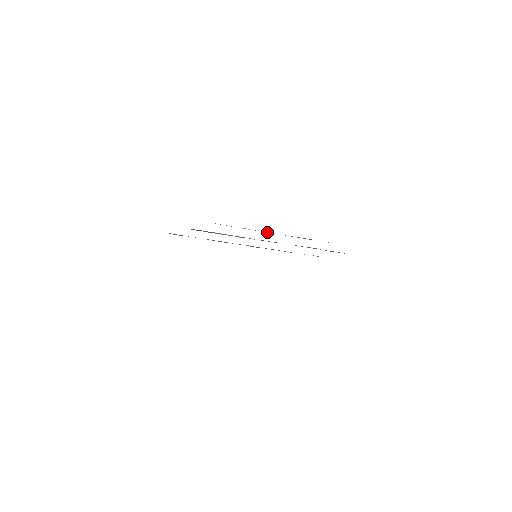
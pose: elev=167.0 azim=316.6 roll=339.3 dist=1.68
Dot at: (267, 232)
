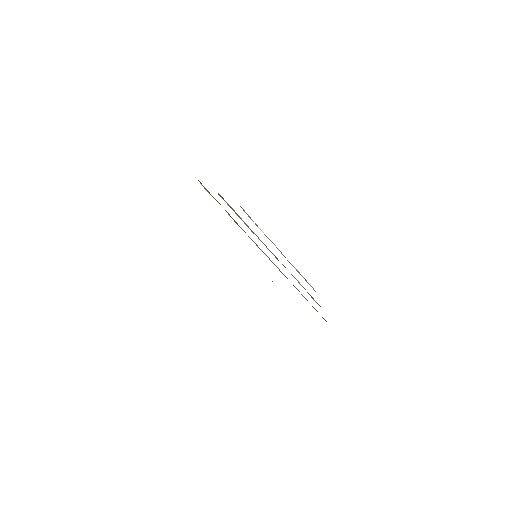
Dot at: (274, 244)
